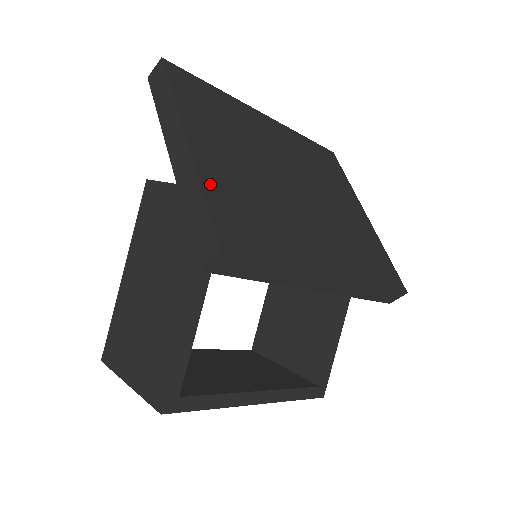
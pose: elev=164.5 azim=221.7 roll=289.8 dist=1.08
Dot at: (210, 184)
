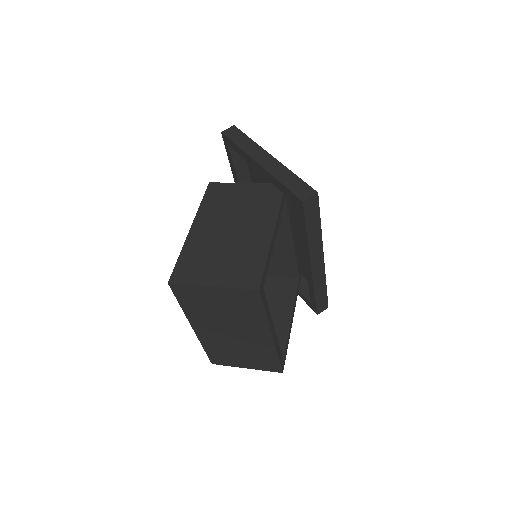
Dot at: occluded
